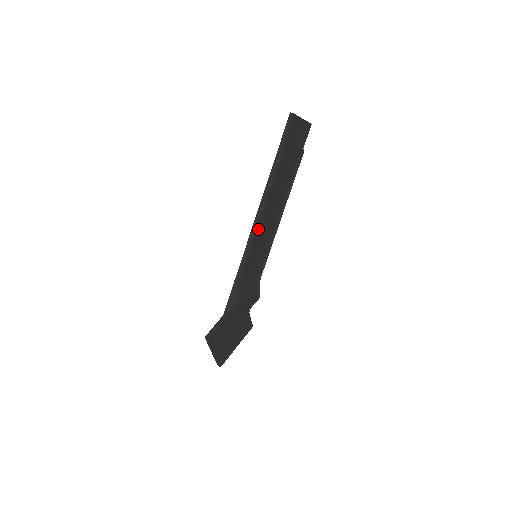
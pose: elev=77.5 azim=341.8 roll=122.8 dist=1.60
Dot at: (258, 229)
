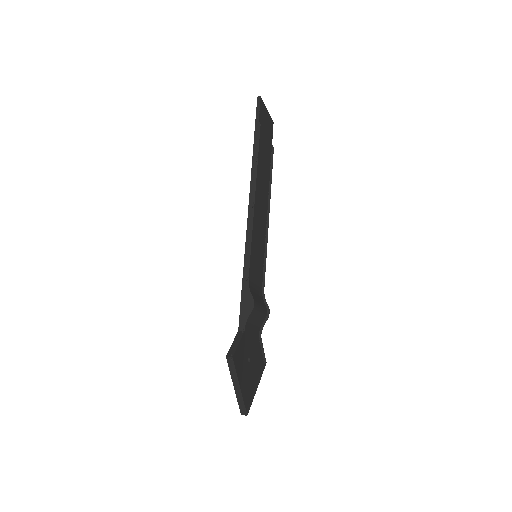
Dot at: (253, 218)
